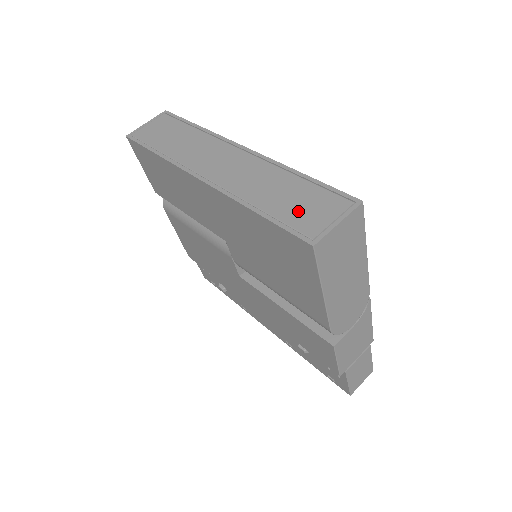
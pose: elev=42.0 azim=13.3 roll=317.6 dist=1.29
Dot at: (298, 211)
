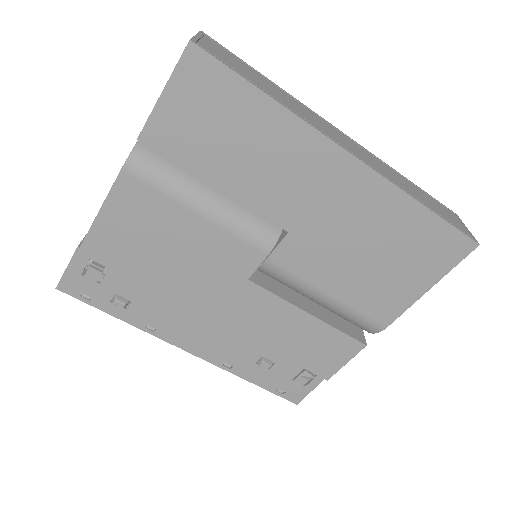
Dot at: (444, 213)
